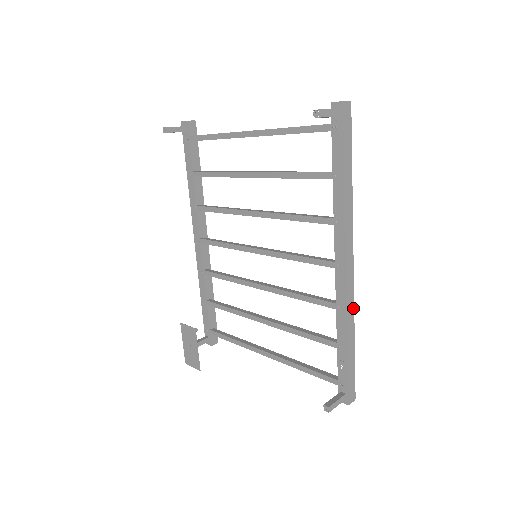
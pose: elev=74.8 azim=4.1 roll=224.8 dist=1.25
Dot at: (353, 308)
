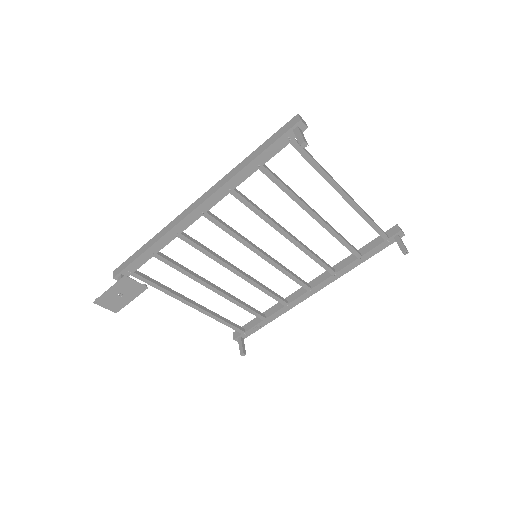
Dot at: occluded
